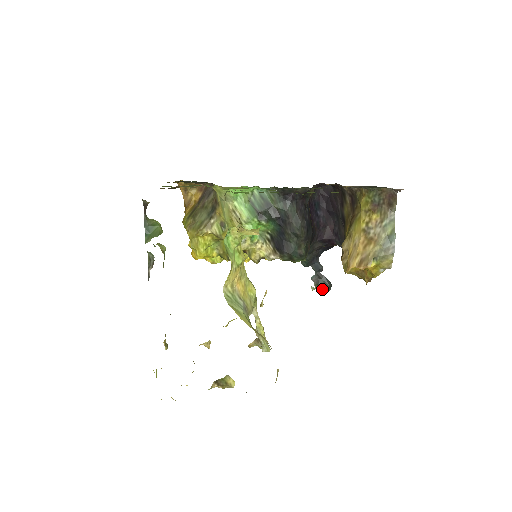
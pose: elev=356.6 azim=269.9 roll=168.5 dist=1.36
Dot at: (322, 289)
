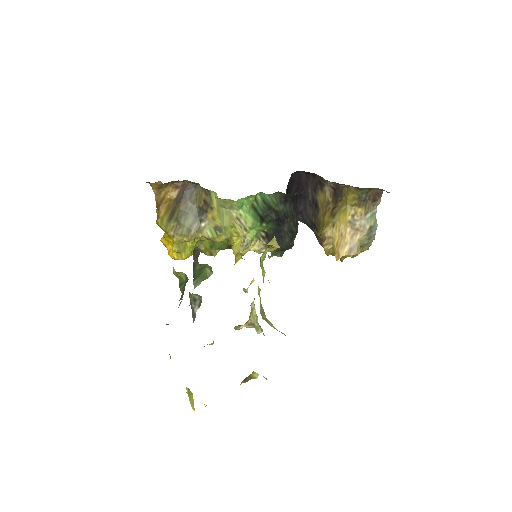
Dot at: occluded
